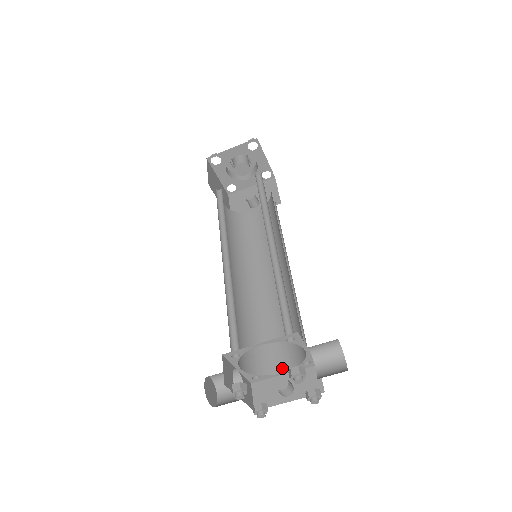
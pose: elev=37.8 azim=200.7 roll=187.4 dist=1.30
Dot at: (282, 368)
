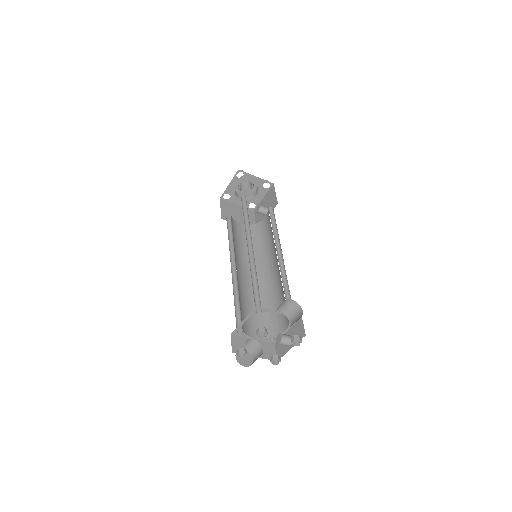
Dot at: (285, 327)
